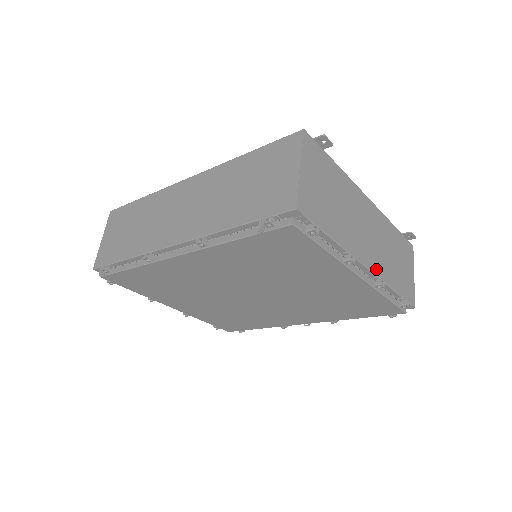
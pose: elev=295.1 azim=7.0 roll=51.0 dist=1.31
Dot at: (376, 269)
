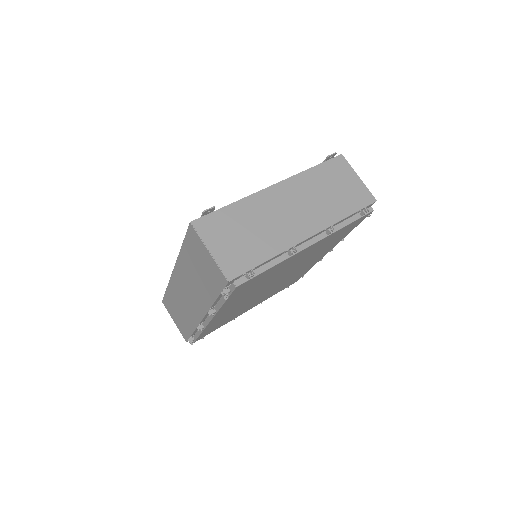
Dot at: (319, 226)
